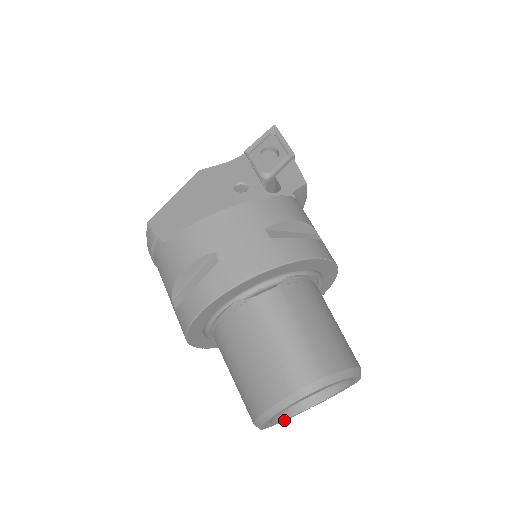
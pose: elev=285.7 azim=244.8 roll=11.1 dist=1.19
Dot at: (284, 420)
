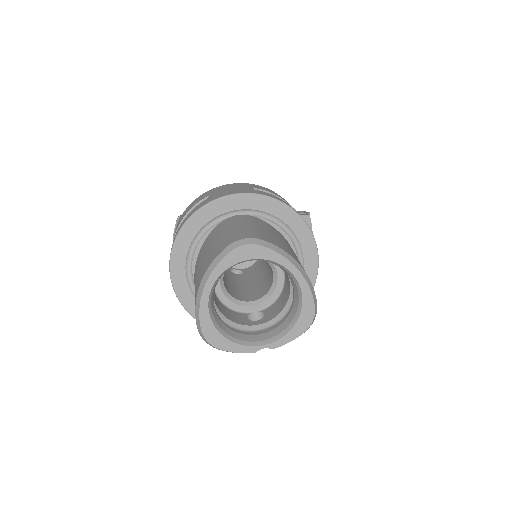
Dot at: (232, 349)
